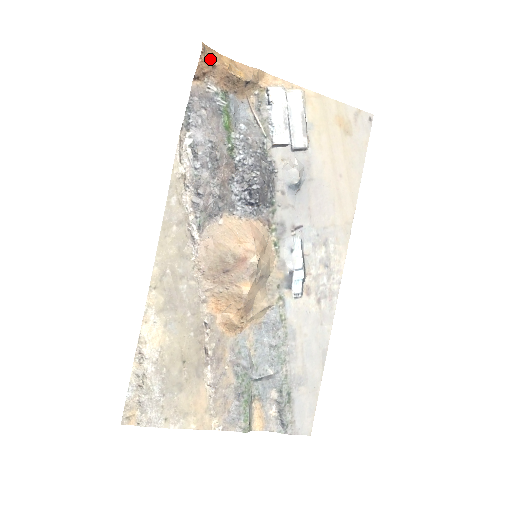
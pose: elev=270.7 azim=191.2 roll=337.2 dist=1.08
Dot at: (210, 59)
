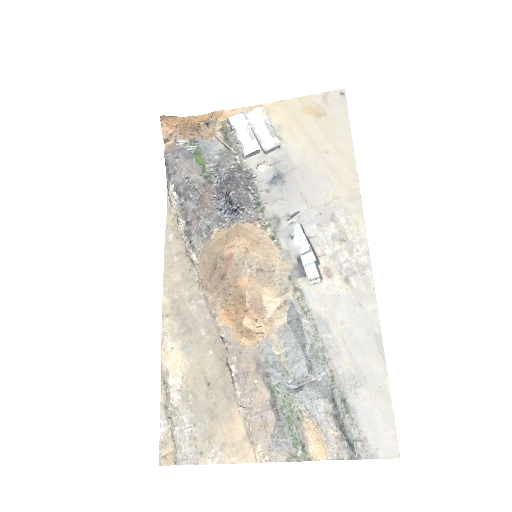
Dot at: (171, 123)
